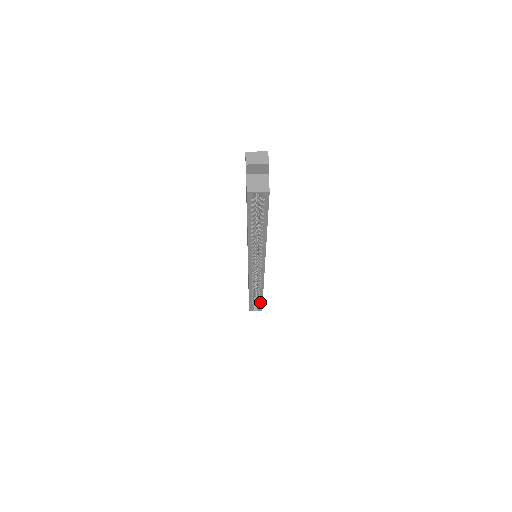
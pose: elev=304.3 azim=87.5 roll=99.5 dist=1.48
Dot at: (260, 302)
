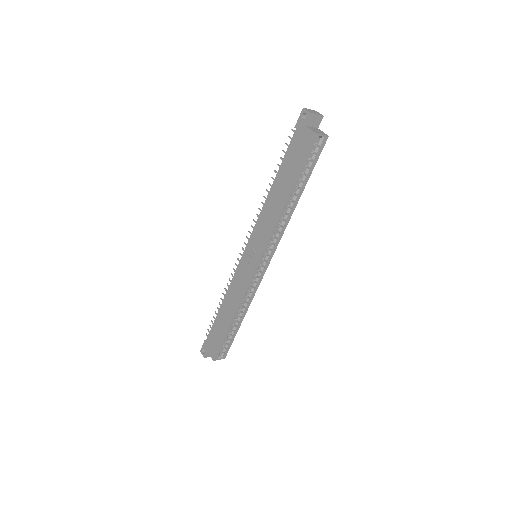
Dot at: (232, 338)
